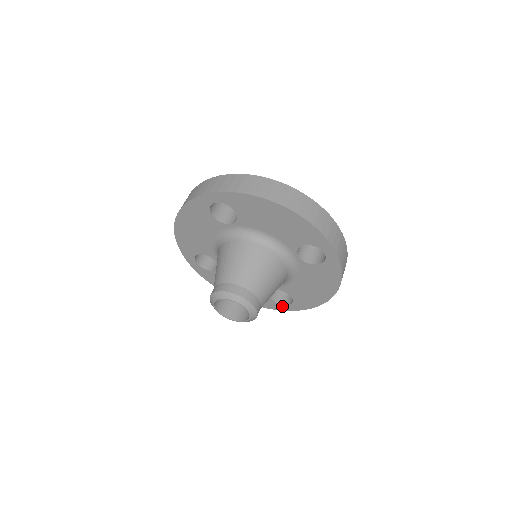
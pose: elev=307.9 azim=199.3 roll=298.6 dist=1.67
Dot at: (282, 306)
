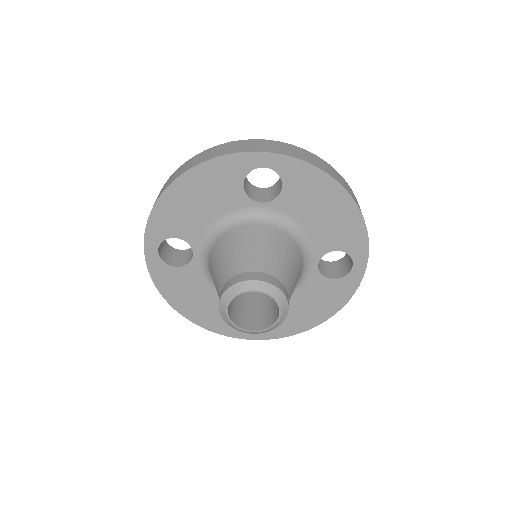
Dot at: (353, 273)
